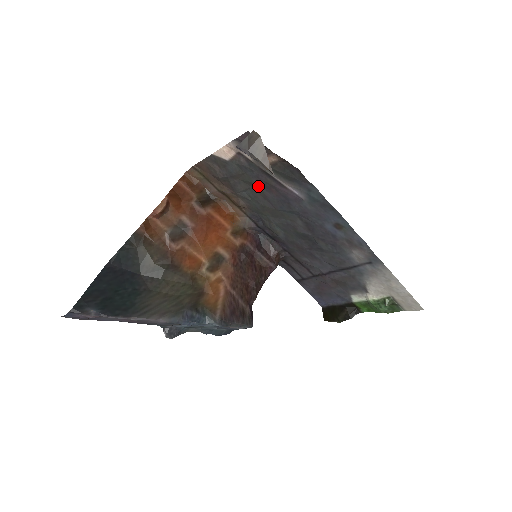
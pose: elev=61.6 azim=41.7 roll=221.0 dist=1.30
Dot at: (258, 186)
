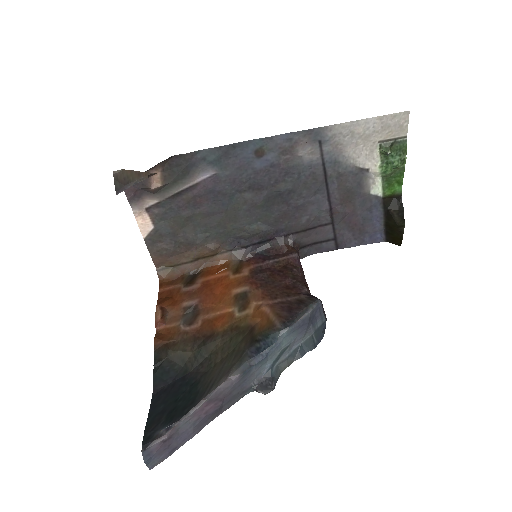
Dot at: (191, 214)
